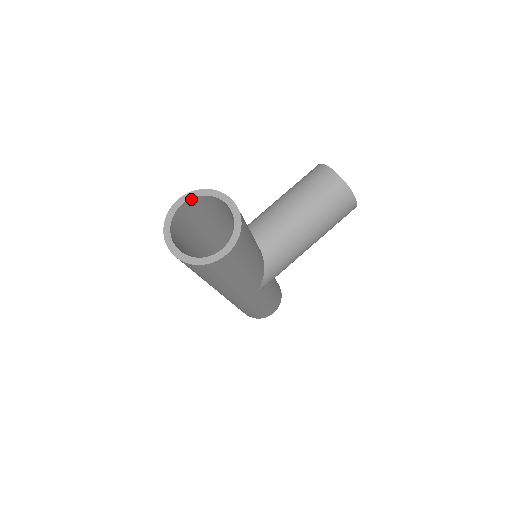
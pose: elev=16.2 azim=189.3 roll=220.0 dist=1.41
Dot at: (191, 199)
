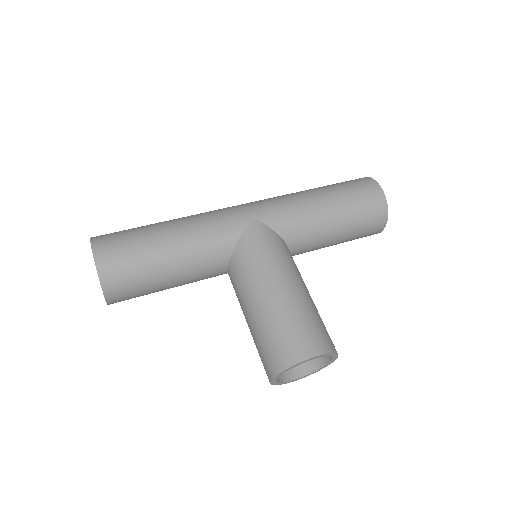
Dot at: (97, 264)
